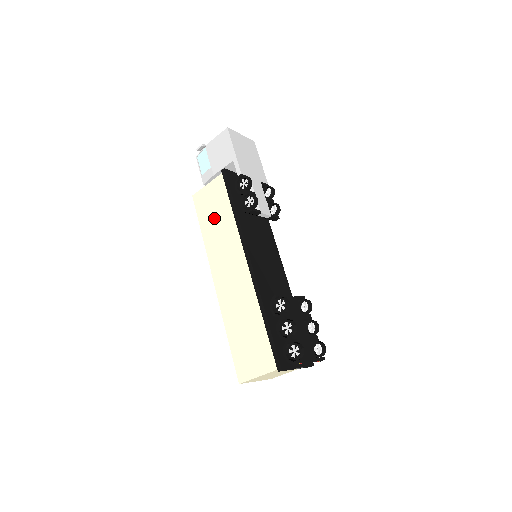
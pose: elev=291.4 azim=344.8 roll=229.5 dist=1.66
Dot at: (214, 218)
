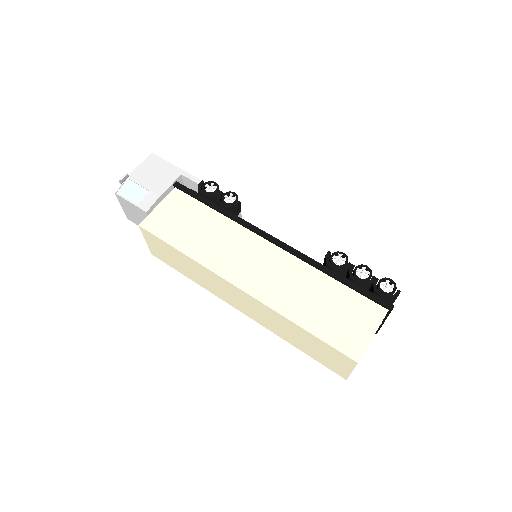
Dot at: (192, 229)
